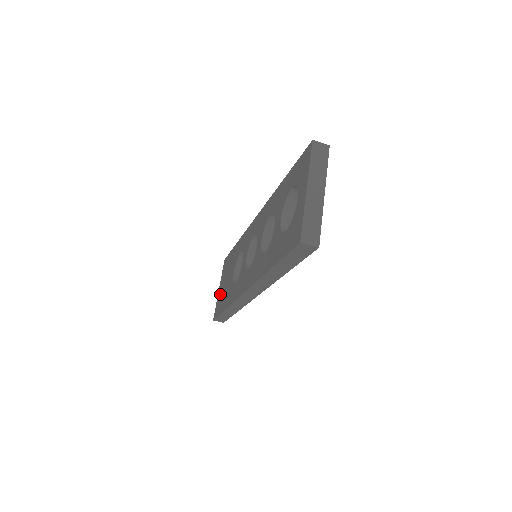
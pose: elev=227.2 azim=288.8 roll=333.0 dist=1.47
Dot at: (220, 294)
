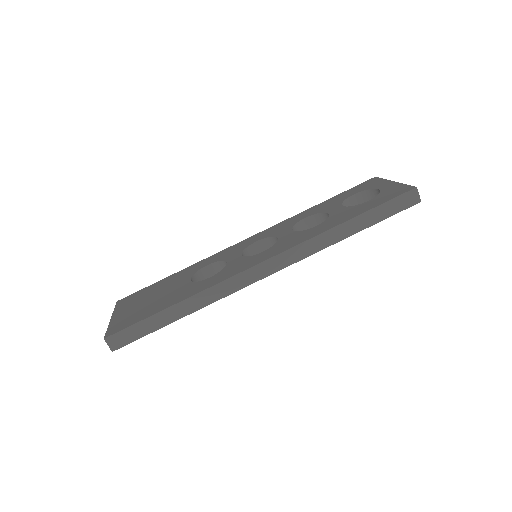
Dot at: (128, 313)
